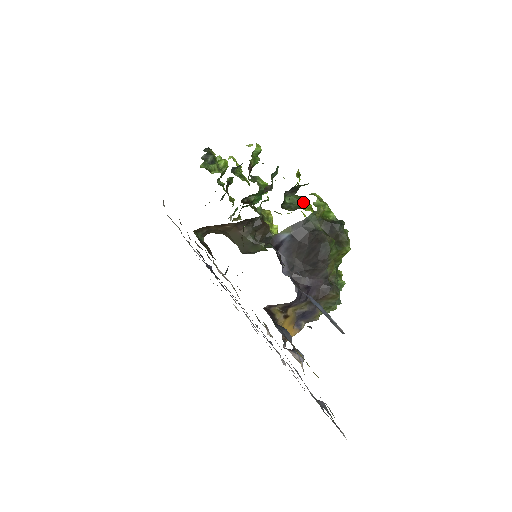
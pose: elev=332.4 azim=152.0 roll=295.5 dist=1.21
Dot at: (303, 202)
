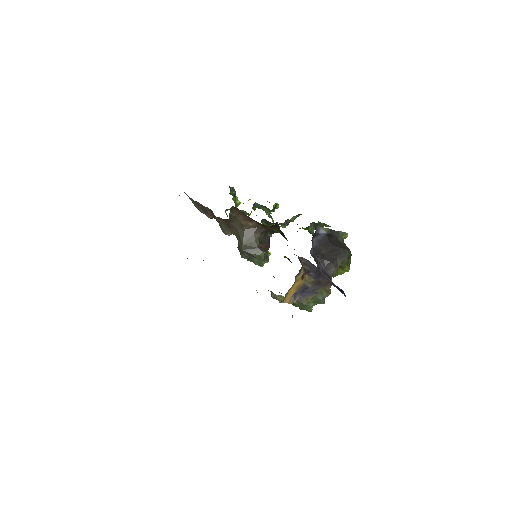
Dot at: occluded
